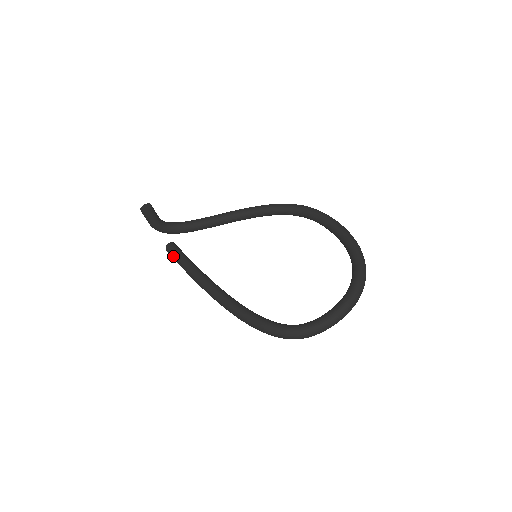
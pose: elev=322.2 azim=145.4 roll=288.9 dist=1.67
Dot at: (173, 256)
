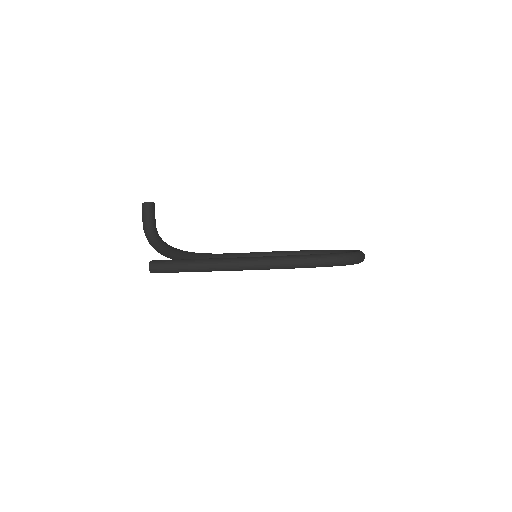
Dot at: (168, 263)
